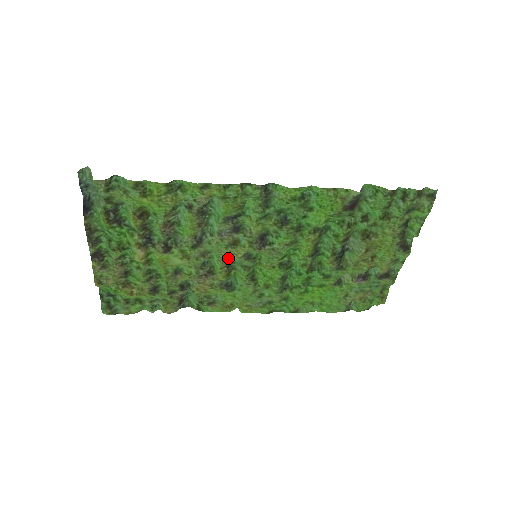
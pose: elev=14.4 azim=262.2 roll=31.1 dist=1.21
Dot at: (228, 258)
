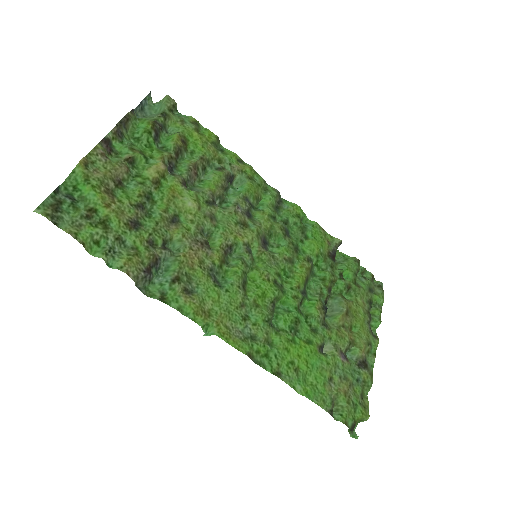
Dot at: (233, 237)
